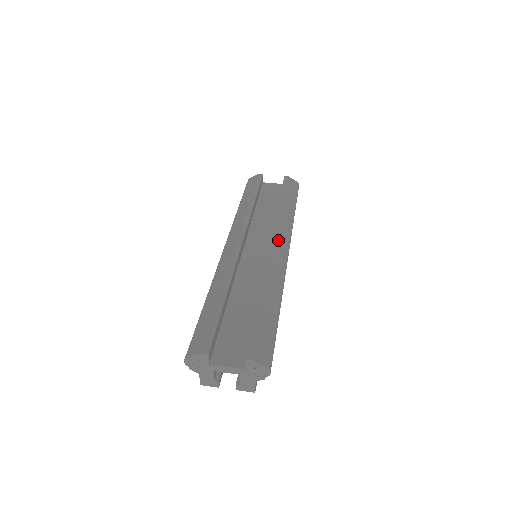
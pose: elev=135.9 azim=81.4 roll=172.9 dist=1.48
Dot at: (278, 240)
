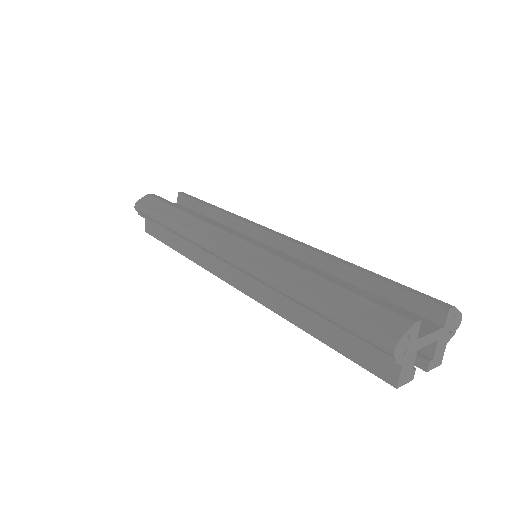
Dot at: (272, 230)
